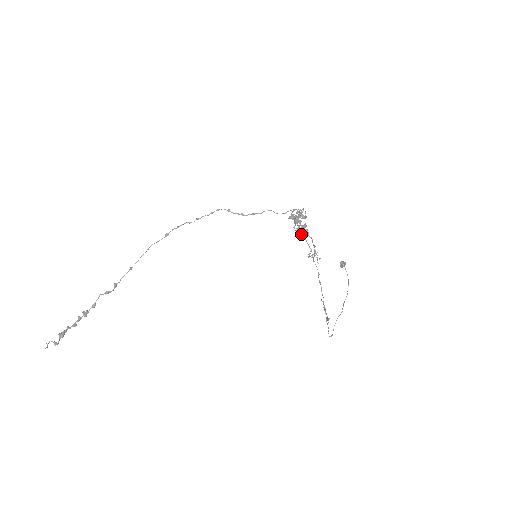
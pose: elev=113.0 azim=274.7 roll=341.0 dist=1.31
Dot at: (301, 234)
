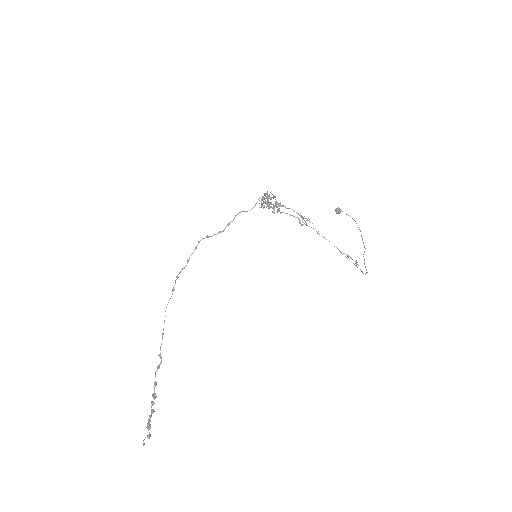
Dot at: (280, 212)
